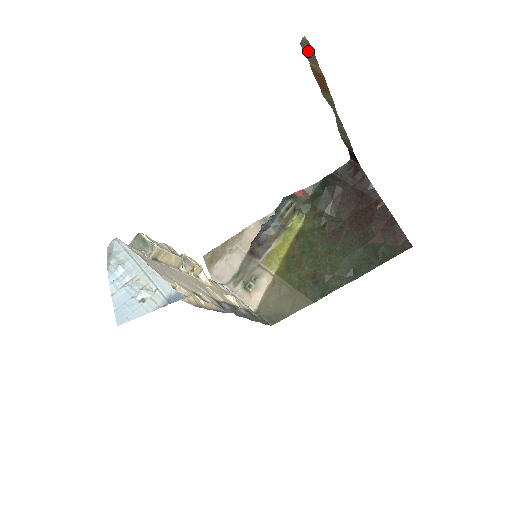
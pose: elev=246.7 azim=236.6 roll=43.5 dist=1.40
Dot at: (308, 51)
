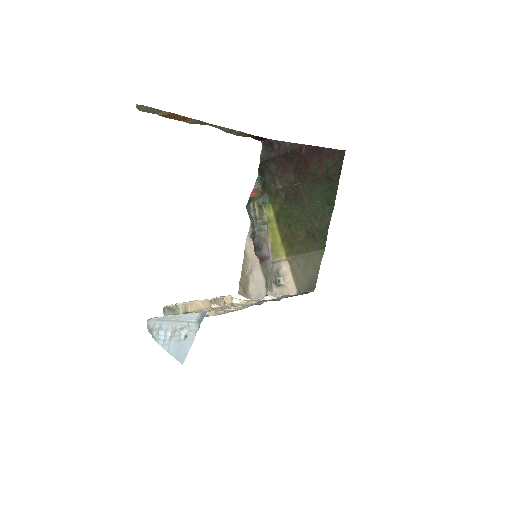
Dot at: (147, 110)
